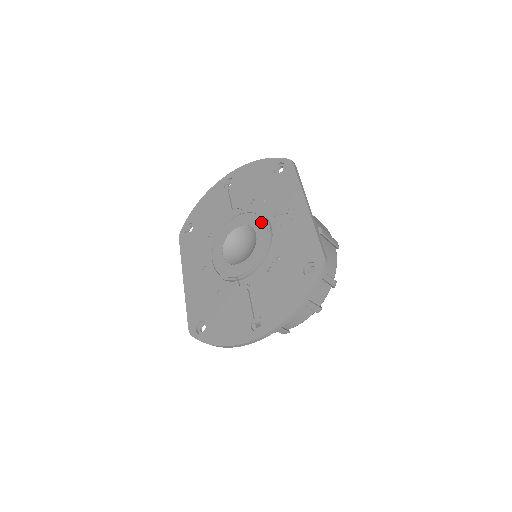
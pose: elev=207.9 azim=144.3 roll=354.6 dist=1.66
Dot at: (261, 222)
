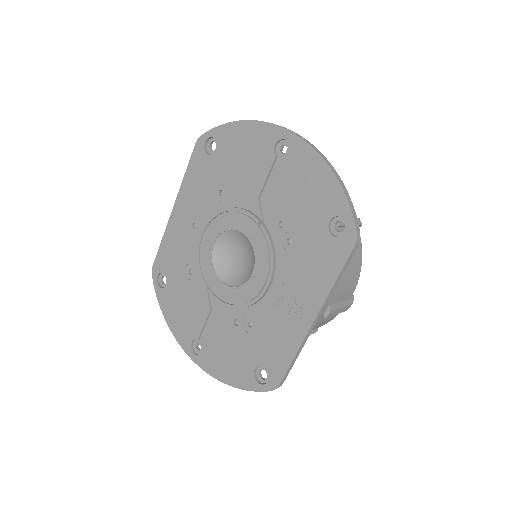
Dot at: (265, 270)
